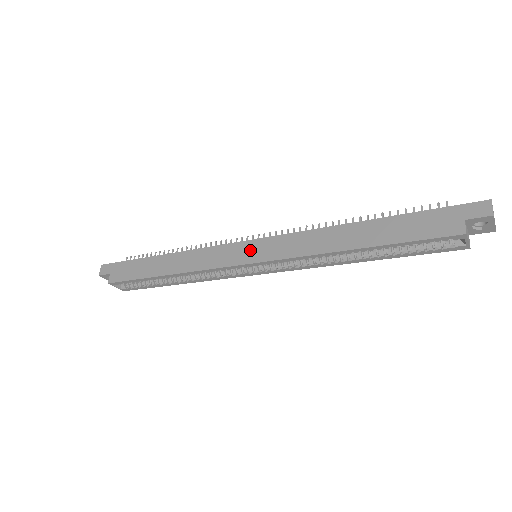
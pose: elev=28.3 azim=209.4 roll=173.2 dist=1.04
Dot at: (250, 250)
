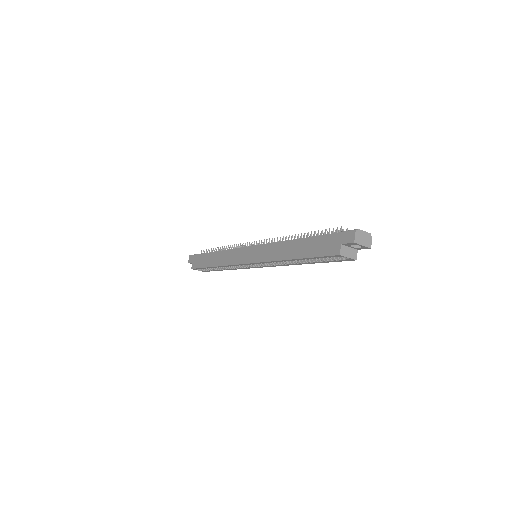
Dot at: (249, 254)
